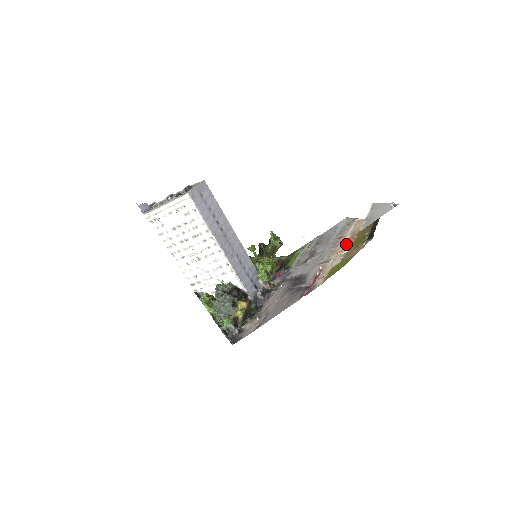
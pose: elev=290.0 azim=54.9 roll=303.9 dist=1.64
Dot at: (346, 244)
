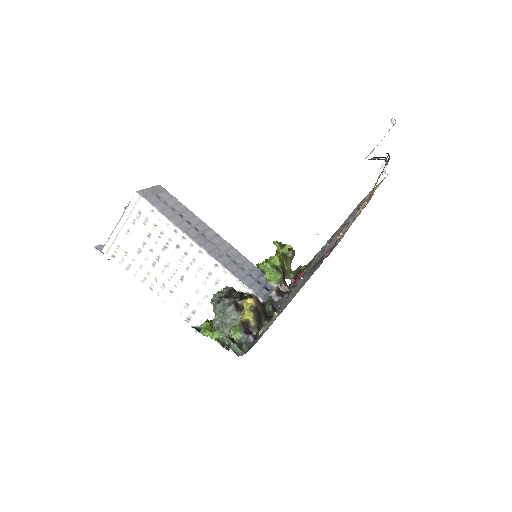
Dot at: occluded
